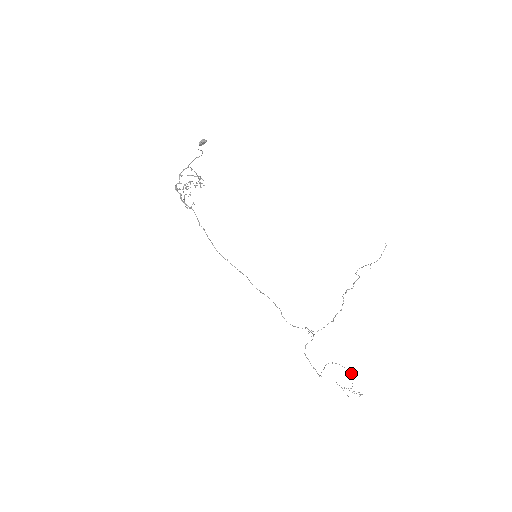
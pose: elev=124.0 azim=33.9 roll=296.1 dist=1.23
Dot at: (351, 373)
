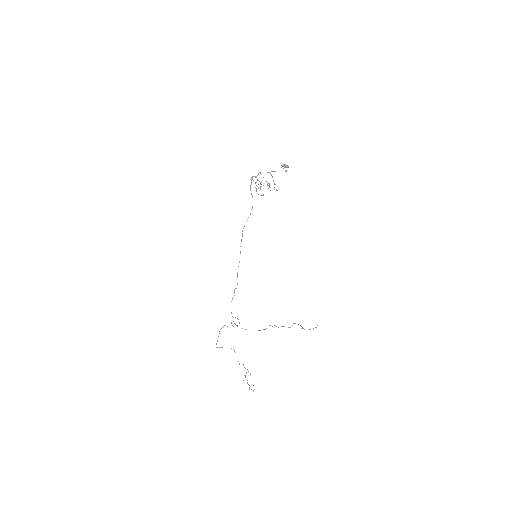
Dot at: (248, 371)
